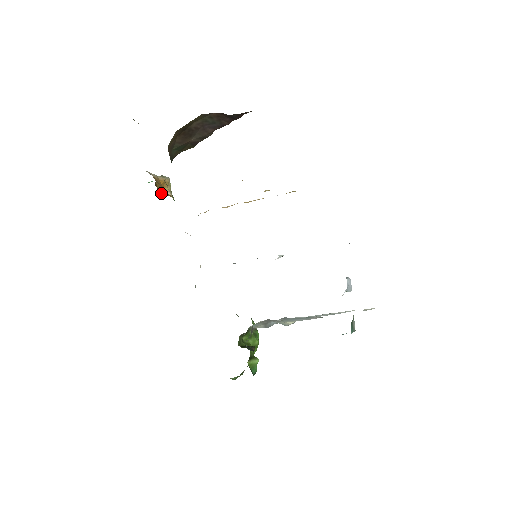
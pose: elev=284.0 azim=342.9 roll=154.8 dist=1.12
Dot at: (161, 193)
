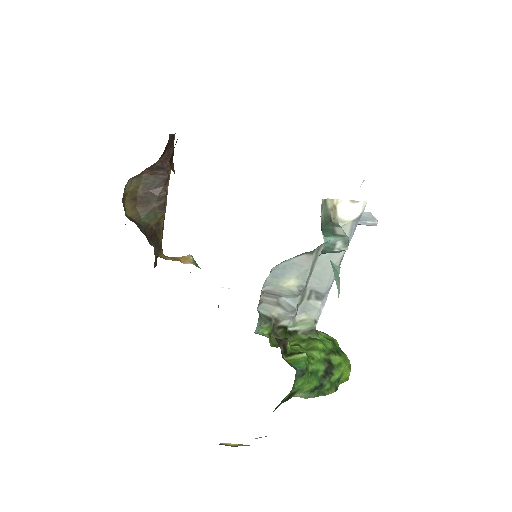
Dot at: occluded
